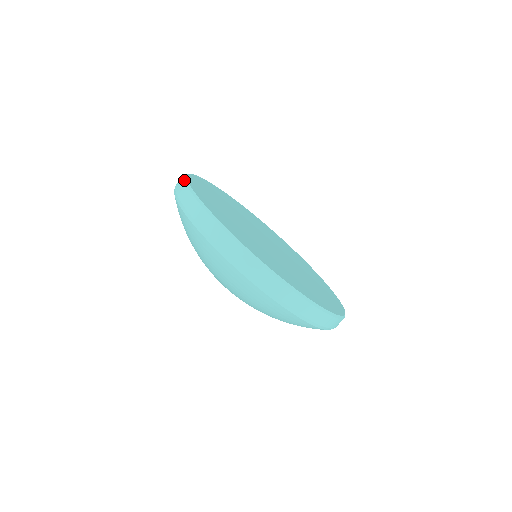
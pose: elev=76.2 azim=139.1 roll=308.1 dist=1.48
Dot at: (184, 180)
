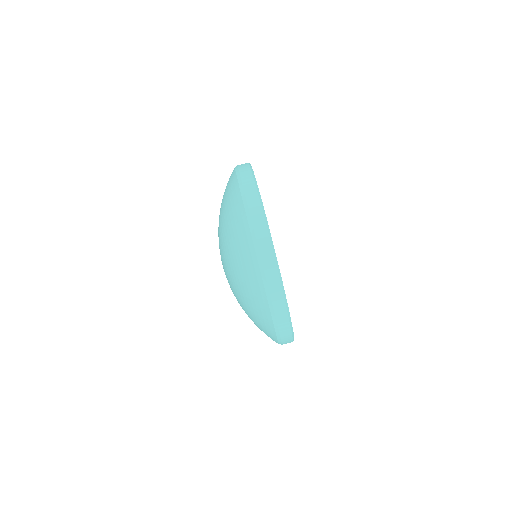
Dot at: (257, 188)
